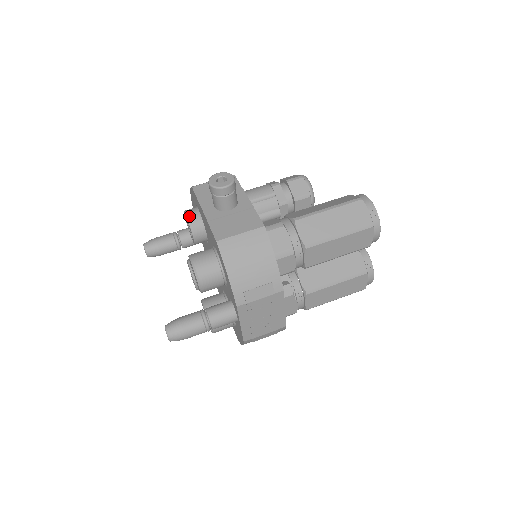
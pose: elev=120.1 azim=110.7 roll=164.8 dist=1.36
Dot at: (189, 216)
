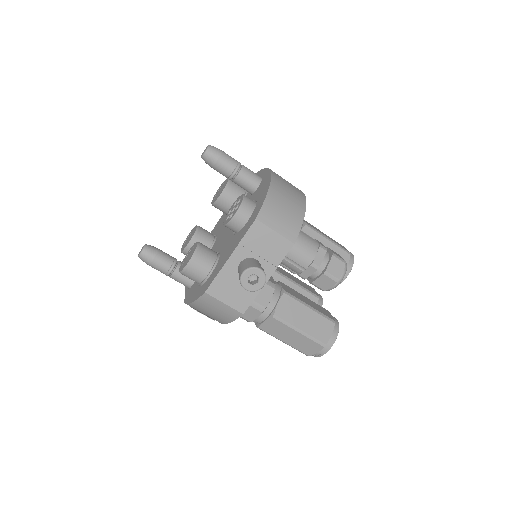
Dot at: (235, 219)
